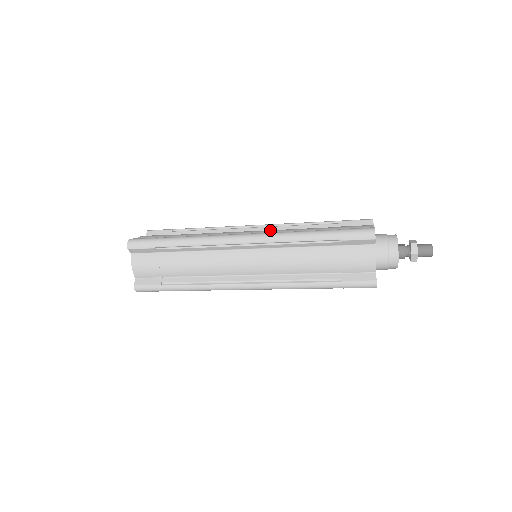
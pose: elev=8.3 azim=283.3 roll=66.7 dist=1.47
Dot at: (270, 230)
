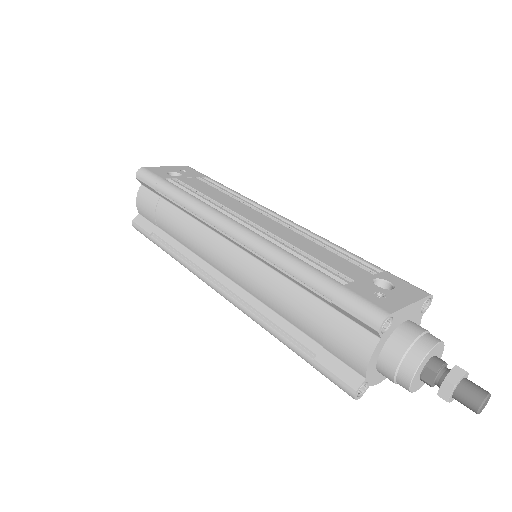
Dot at: (244, 272)
